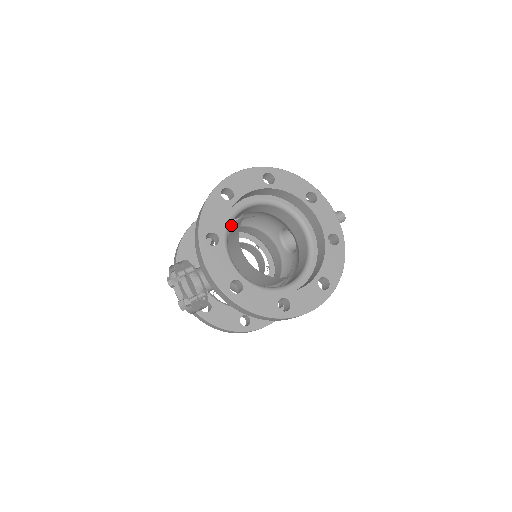
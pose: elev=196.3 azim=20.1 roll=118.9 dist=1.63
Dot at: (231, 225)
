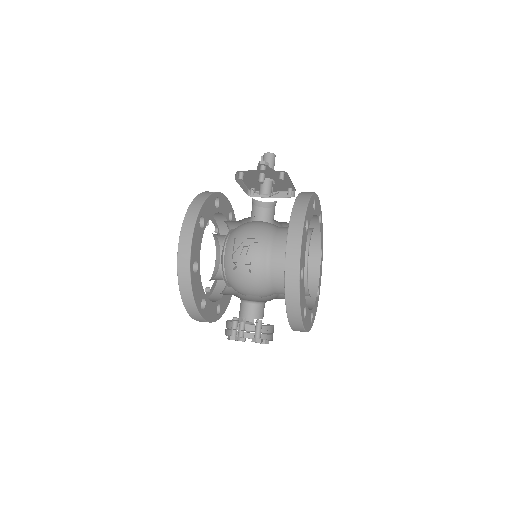
Dot at: (261, 265)
